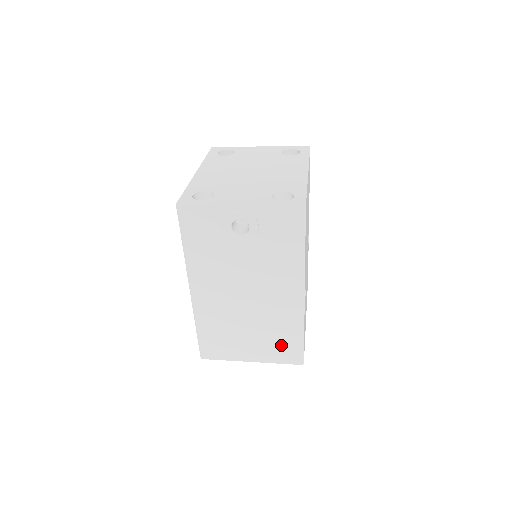
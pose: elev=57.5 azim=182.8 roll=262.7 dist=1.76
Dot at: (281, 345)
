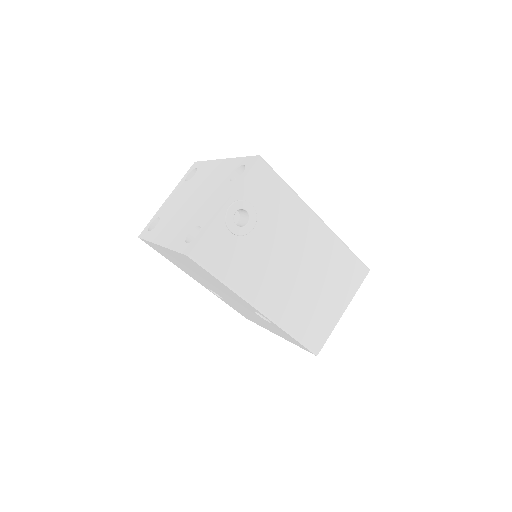
Dot at: (346, 273)
